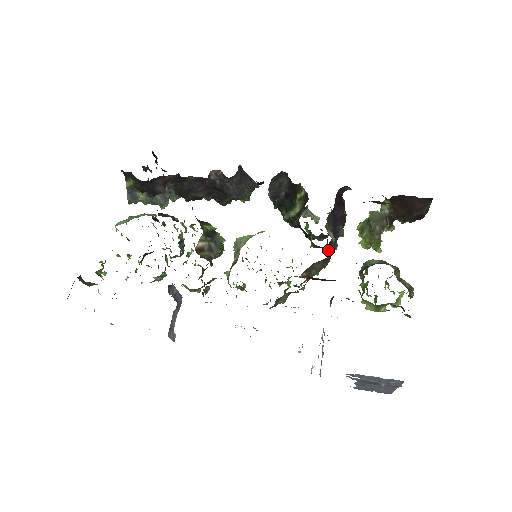
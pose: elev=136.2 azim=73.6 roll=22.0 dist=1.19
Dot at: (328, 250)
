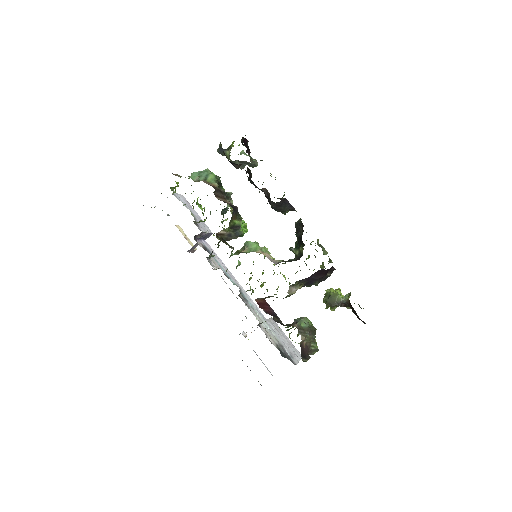
Dot at: occluded
